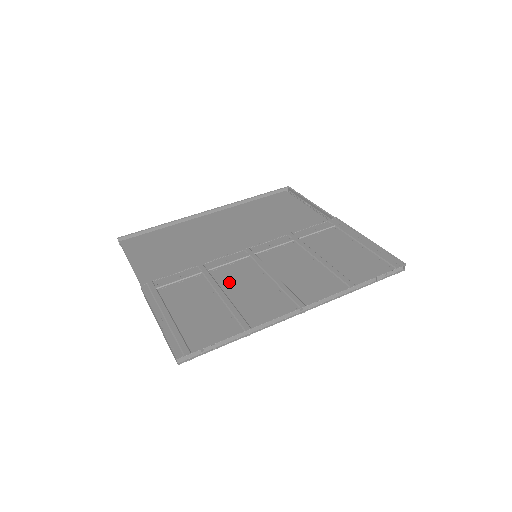
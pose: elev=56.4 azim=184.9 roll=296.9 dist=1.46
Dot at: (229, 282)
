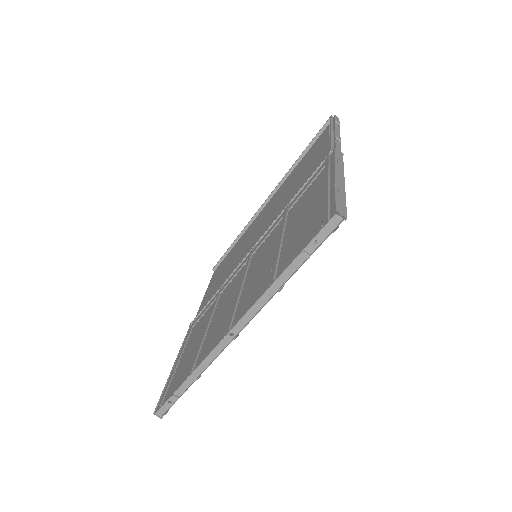
Dot at: (219, 306)
